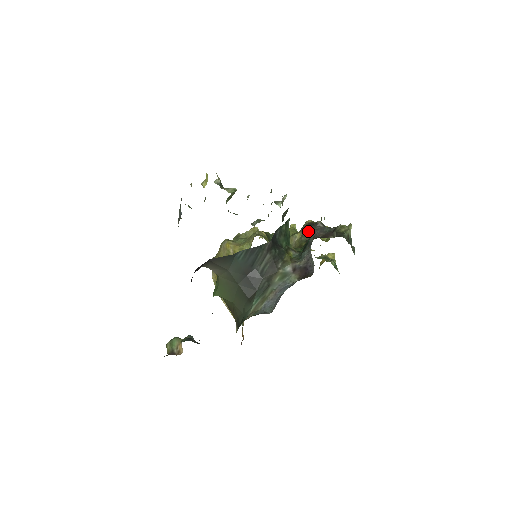
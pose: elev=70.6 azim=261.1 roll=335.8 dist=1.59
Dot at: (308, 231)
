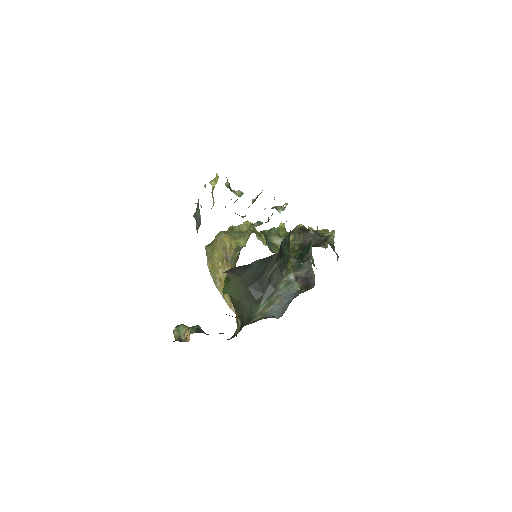
Dot at: (301, 236)
